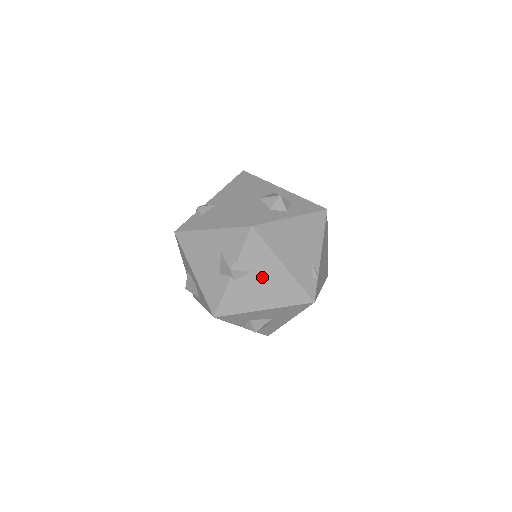
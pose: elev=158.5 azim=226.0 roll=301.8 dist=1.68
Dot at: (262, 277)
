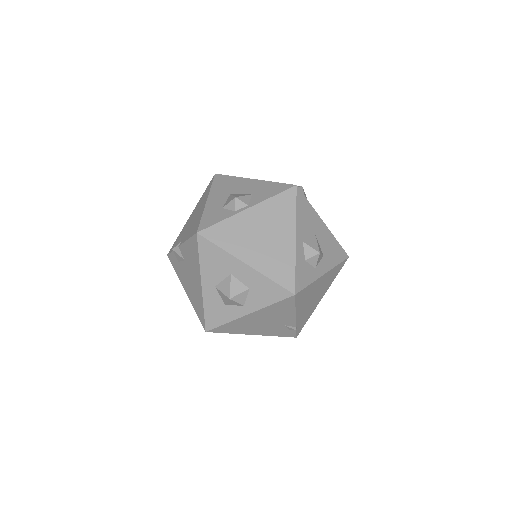
Dot at: occluded
